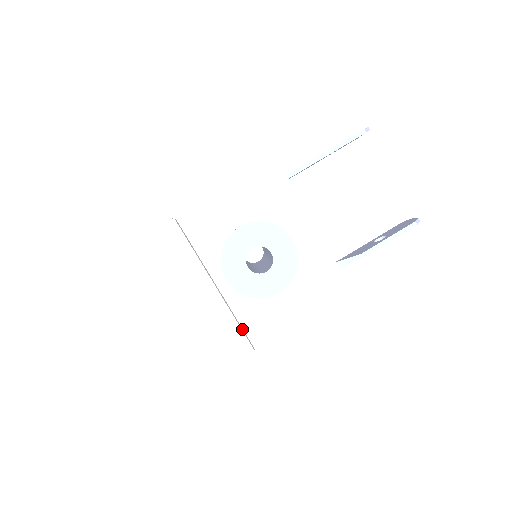
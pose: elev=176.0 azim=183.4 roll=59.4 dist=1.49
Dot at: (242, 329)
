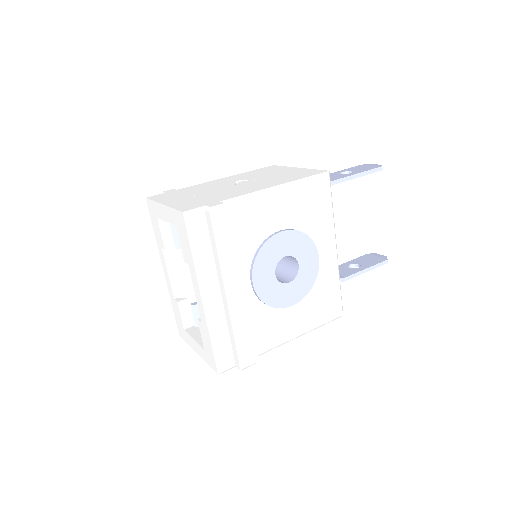
Dot at: occluded
